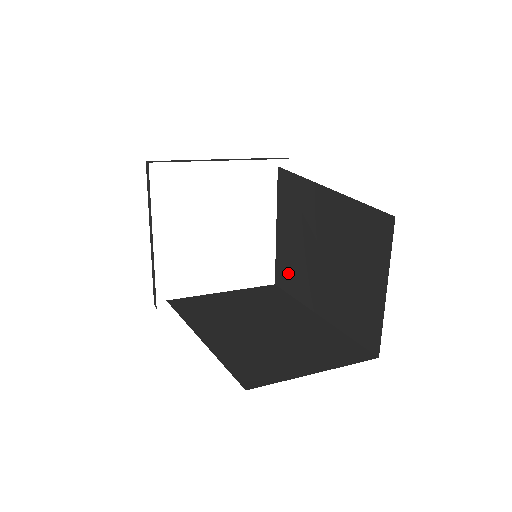
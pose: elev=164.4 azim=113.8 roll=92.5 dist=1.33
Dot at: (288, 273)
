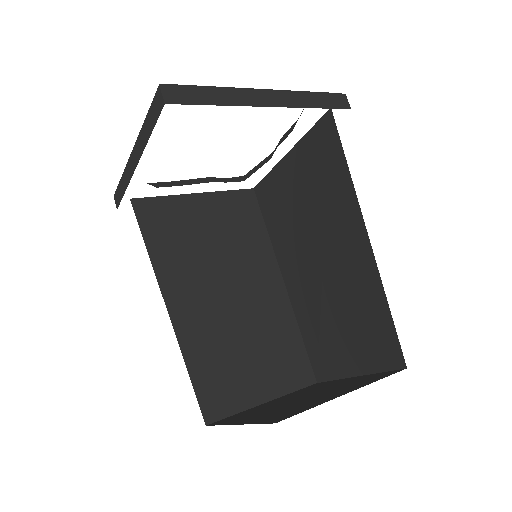
Dot at: (275, 209)
